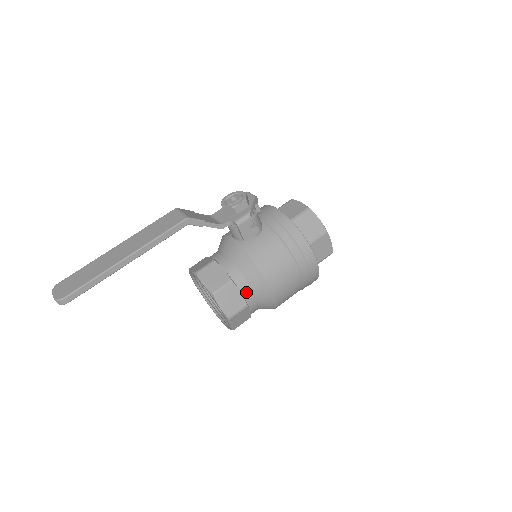
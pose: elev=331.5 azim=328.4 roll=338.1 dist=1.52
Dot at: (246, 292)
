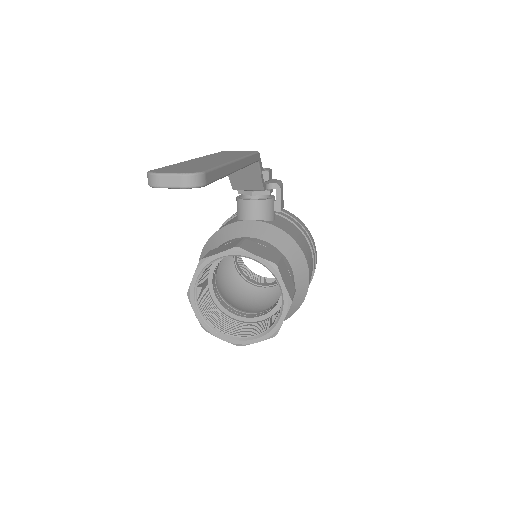
Dot at: (291, 273)
